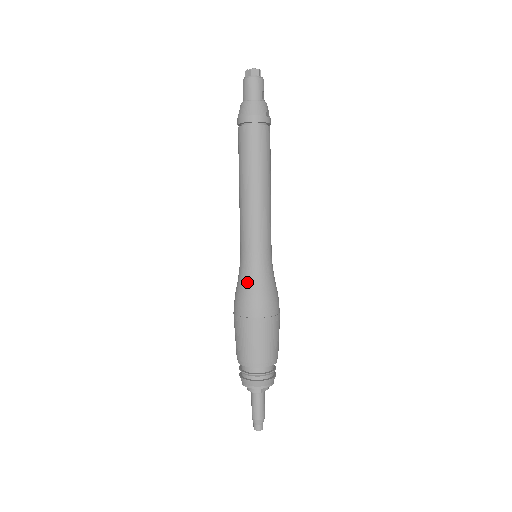
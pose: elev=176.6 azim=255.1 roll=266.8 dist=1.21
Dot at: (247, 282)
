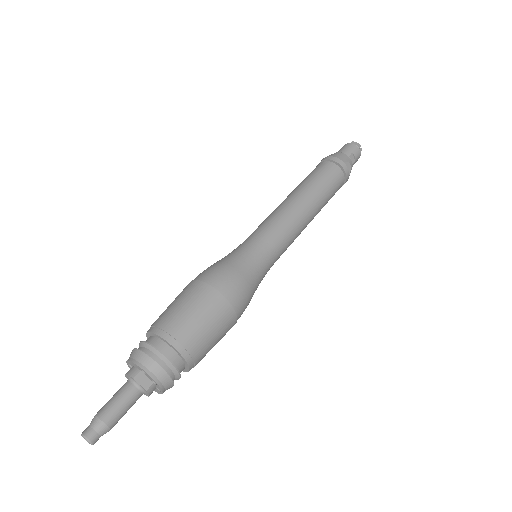
Dot at: (225, 257)
